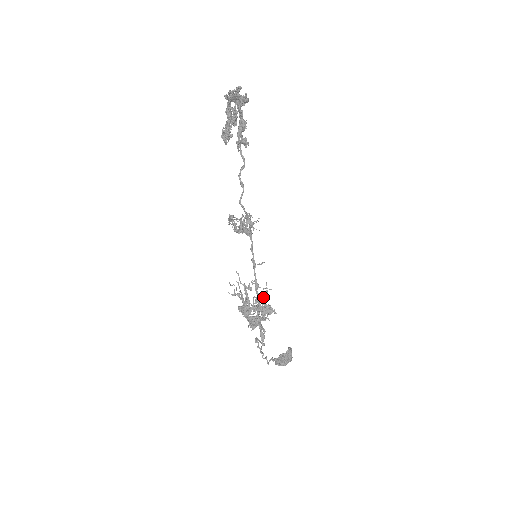
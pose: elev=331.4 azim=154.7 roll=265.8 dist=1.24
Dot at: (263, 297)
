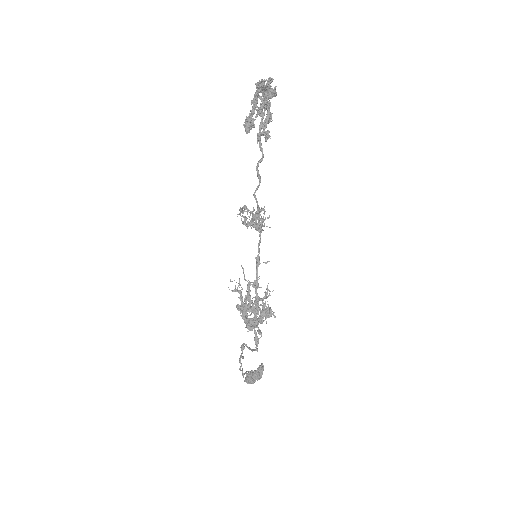
Dot at: (265, 298)
